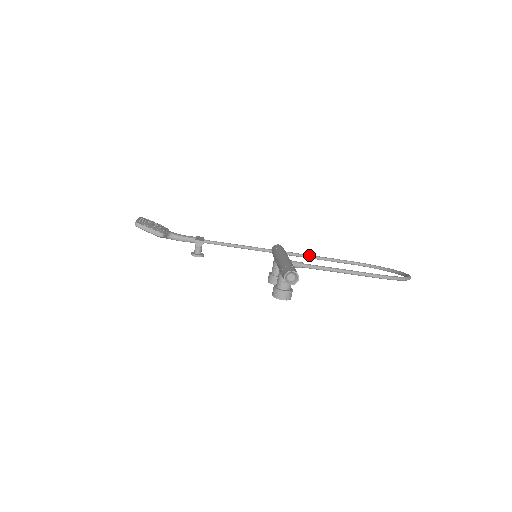
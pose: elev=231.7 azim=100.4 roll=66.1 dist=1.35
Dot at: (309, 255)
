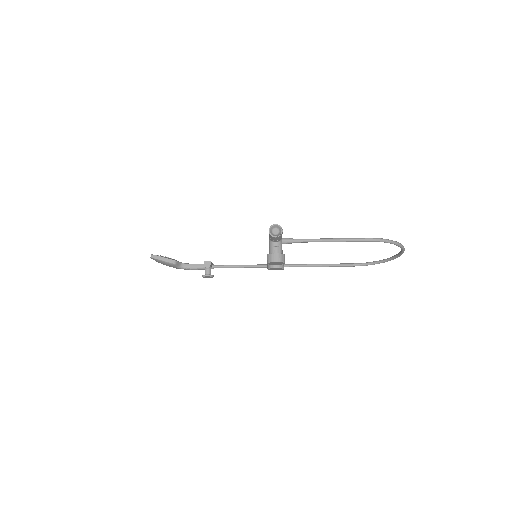
Dot at: (311, 264)
